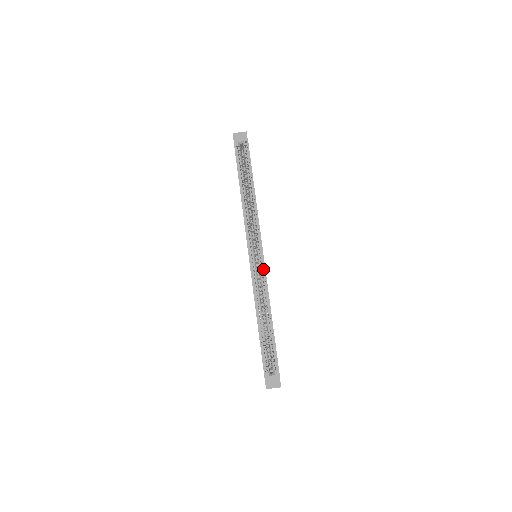
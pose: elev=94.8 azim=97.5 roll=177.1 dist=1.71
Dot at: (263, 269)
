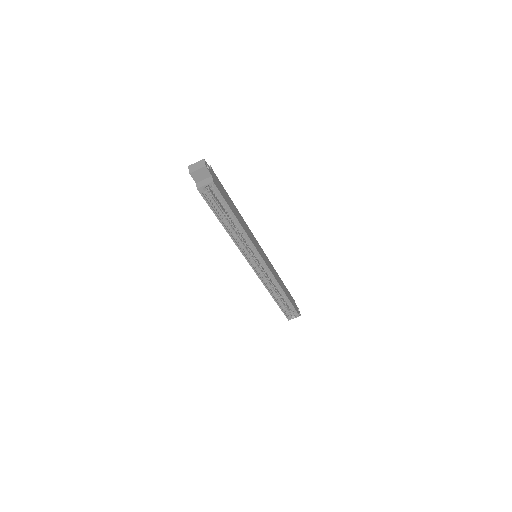
Dot at: (268, 270)
